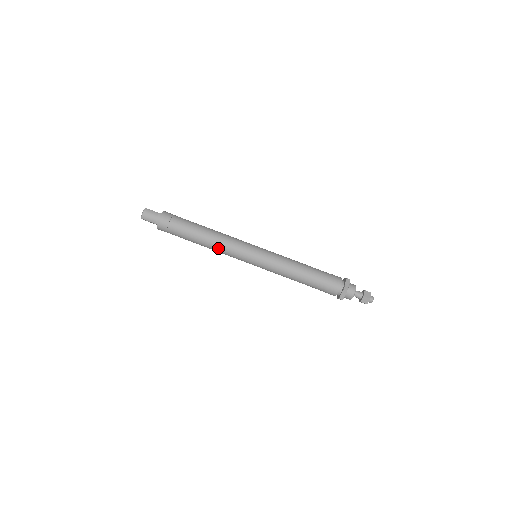
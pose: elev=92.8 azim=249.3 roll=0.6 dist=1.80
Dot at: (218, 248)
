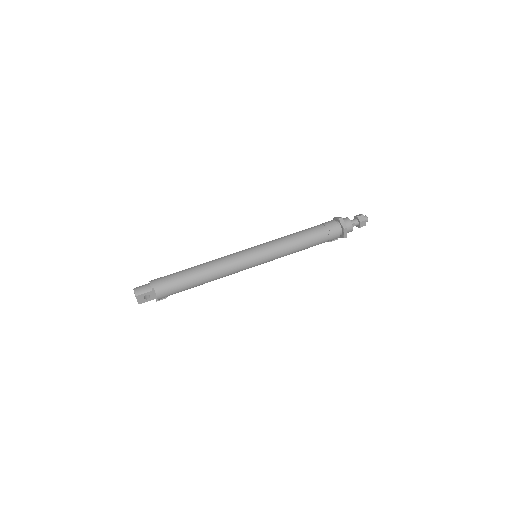
Dot at: (221, 267)
